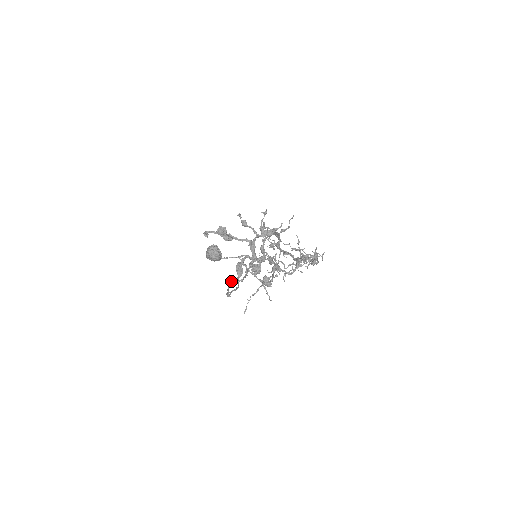
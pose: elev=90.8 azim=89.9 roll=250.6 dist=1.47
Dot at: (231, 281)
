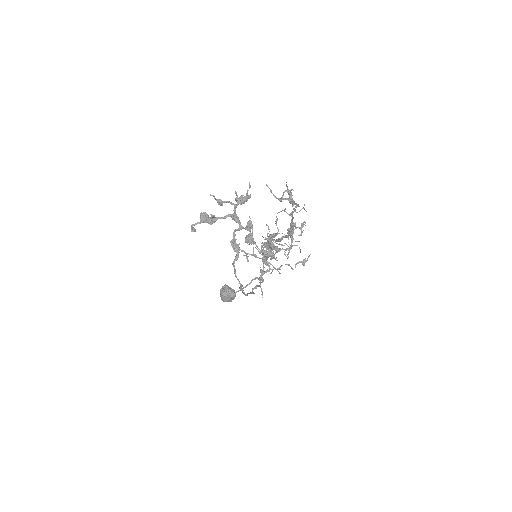
Dot at: (233, 262)
